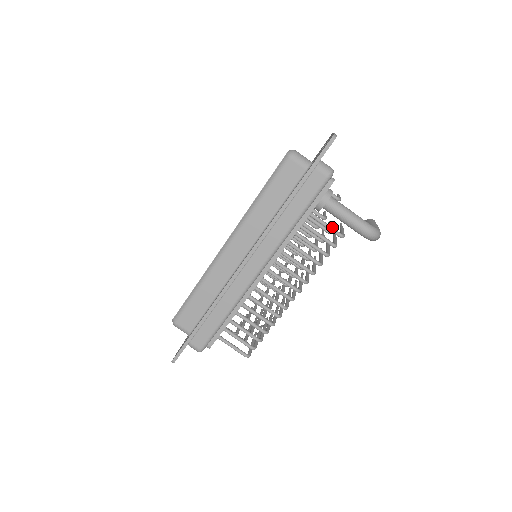
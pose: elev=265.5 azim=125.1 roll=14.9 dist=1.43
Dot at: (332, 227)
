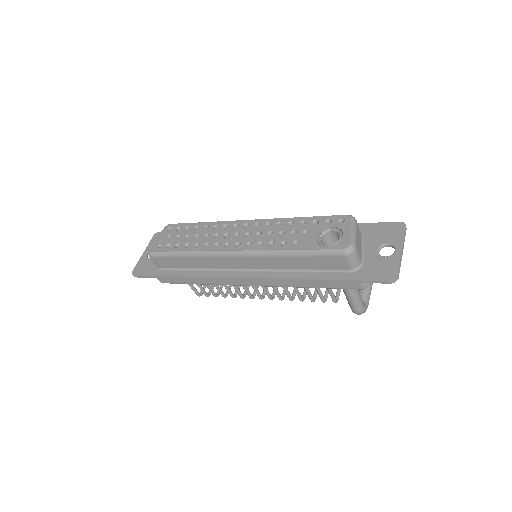
Dot at: (334, 295)
